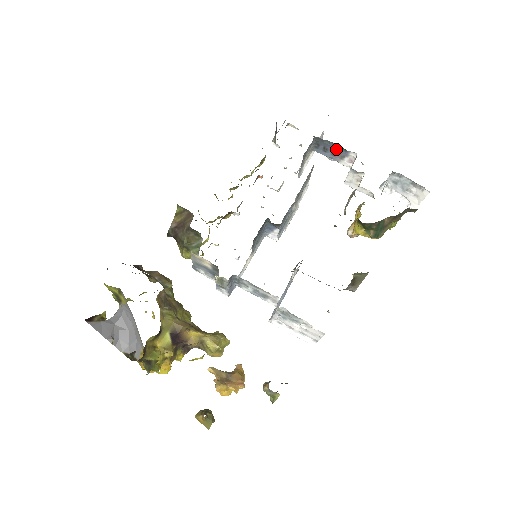
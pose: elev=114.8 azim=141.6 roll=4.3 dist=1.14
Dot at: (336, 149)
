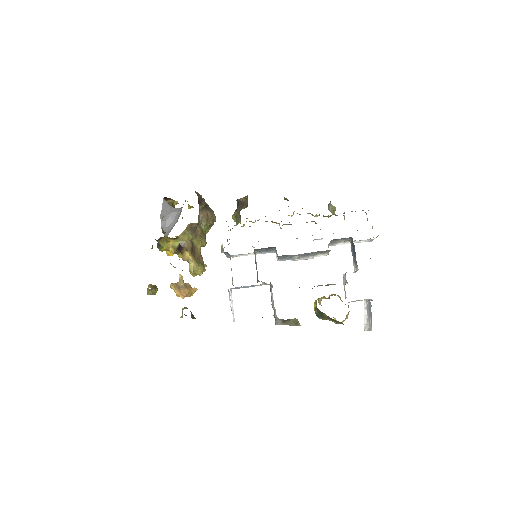
Dot at: (355, 255)
